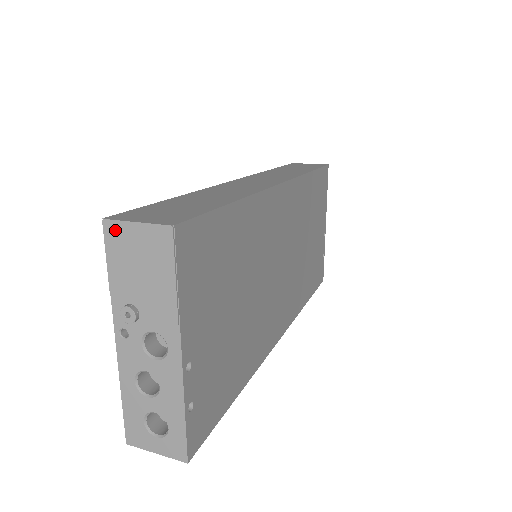
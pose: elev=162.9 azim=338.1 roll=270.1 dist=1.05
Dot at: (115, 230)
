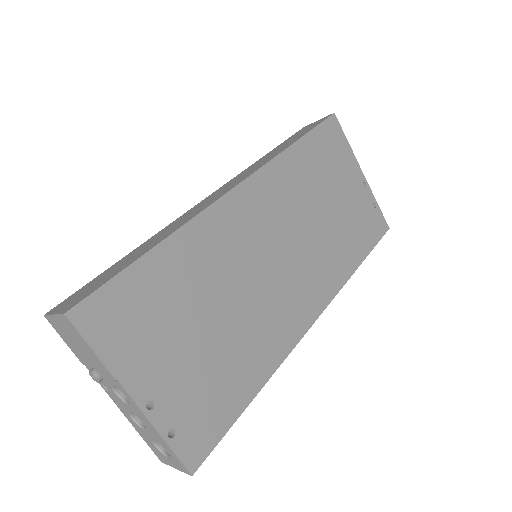
Dot at: (52, 321)
